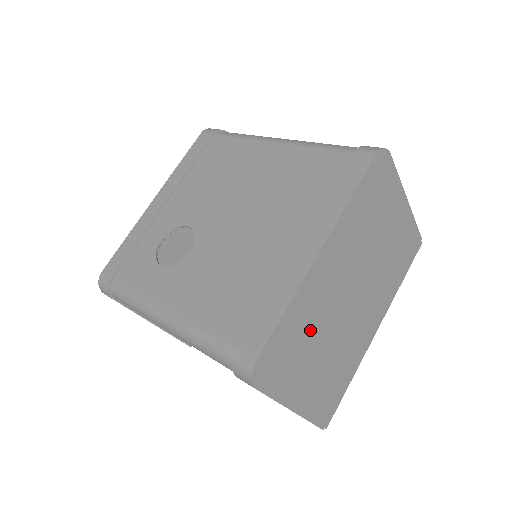
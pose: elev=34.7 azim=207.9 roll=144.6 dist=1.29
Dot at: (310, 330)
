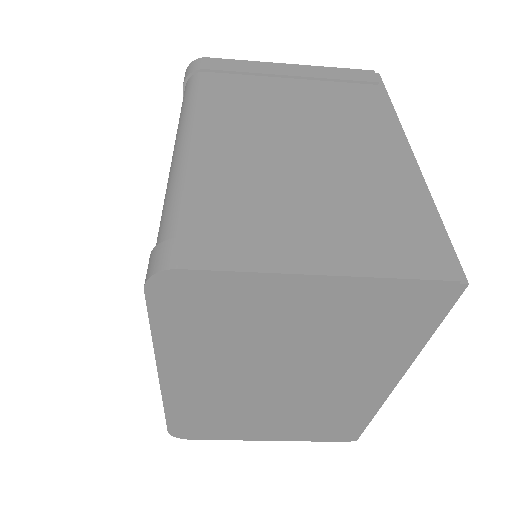
Dot at: (224, 410)
